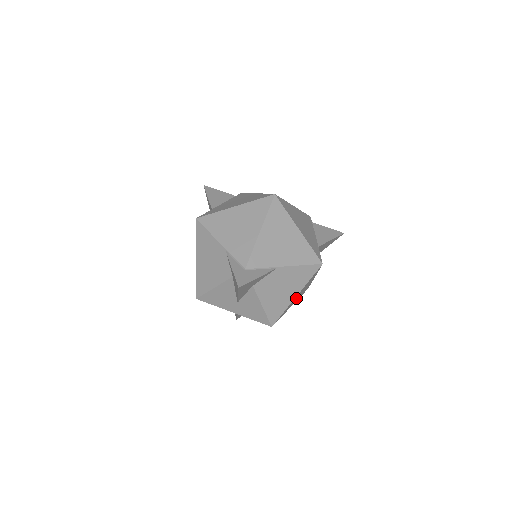
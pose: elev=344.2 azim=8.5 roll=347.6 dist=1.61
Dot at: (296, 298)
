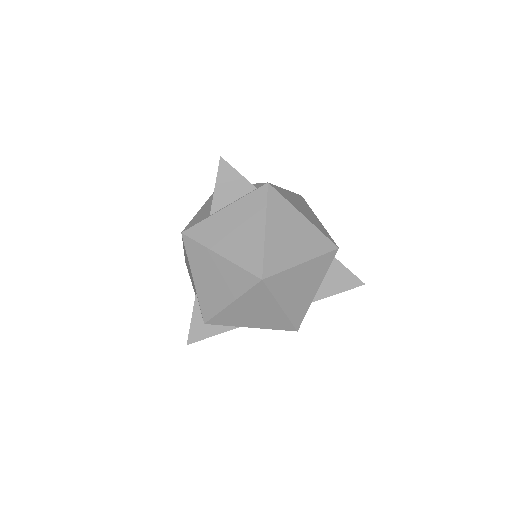
Dot at: occluded
